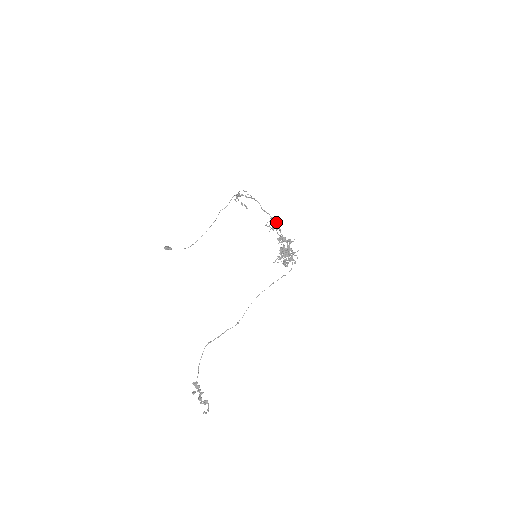
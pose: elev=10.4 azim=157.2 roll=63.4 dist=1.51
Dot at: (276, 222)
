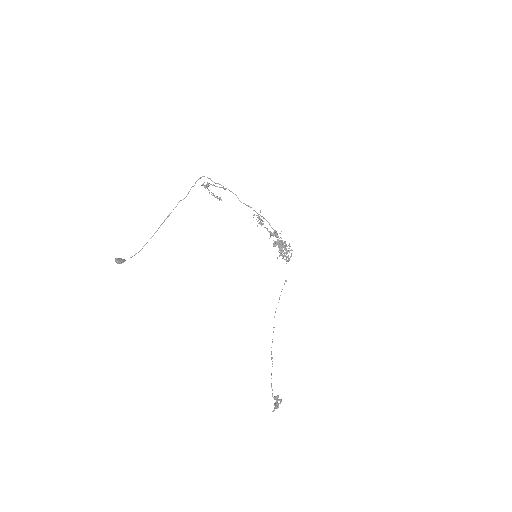
Dot at: (262, 216)
